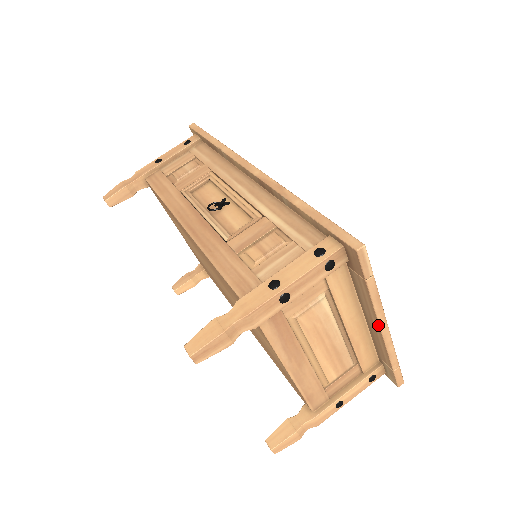
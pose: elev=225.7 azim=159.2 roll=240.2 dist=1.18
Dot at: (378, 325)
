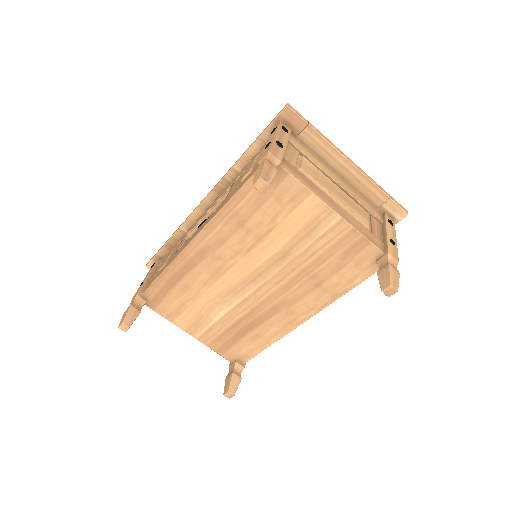
Dot at: (345, 160)
